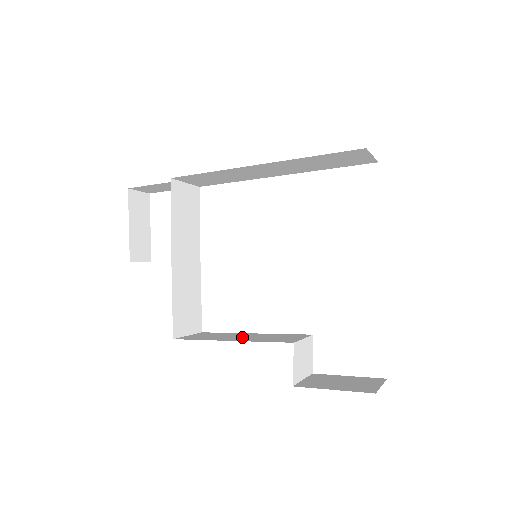
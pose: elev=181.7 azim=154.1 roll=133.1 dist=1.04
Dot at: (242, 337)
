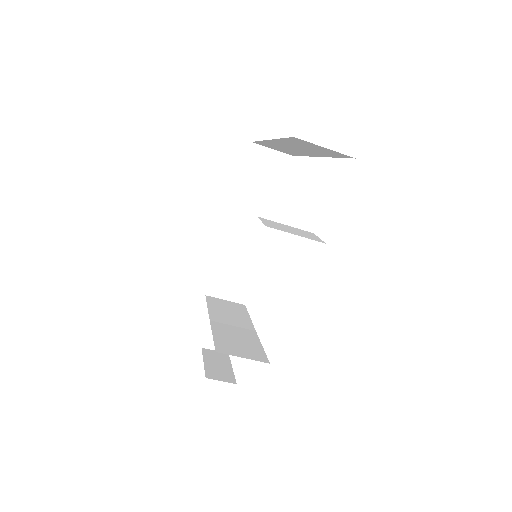
Dot at: occluded
